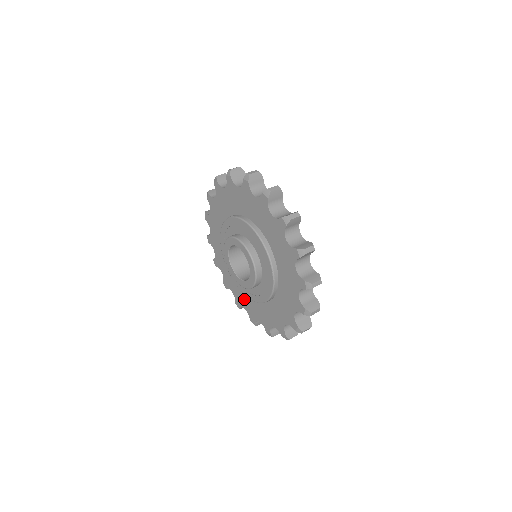
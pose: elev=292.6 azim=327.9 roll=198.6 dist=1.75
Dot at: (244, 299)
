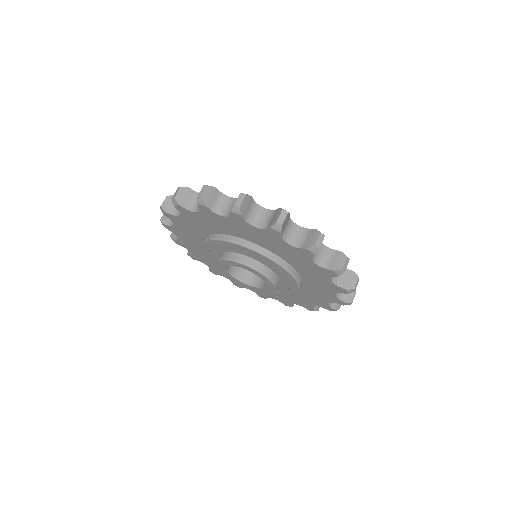
Dot at: occluded
